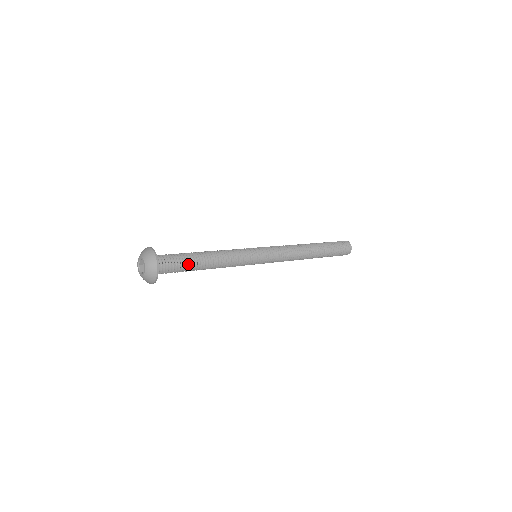
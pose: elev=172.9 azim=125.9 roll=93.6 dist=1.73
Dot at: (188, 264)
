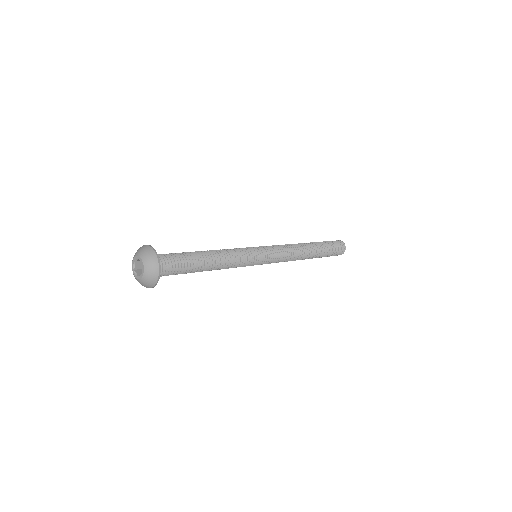
Dot at: (188, 270)
